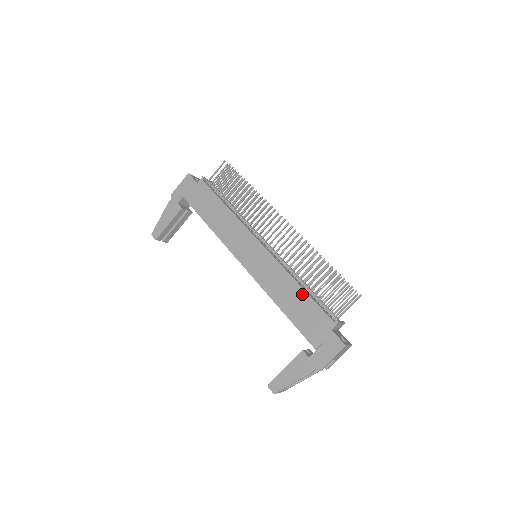
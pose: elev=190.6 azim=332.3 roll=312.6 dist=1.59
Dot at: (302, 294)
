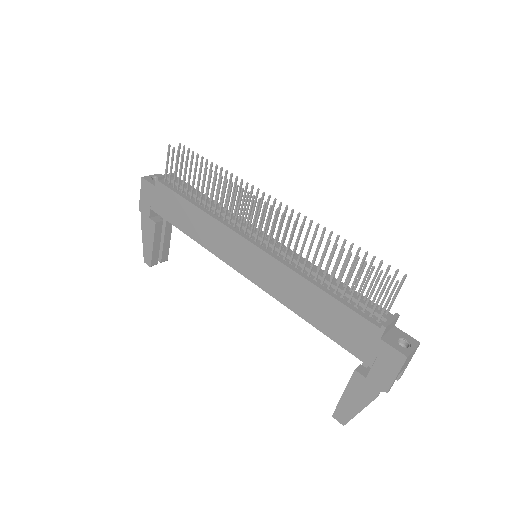
Dot at: (325, 298)
